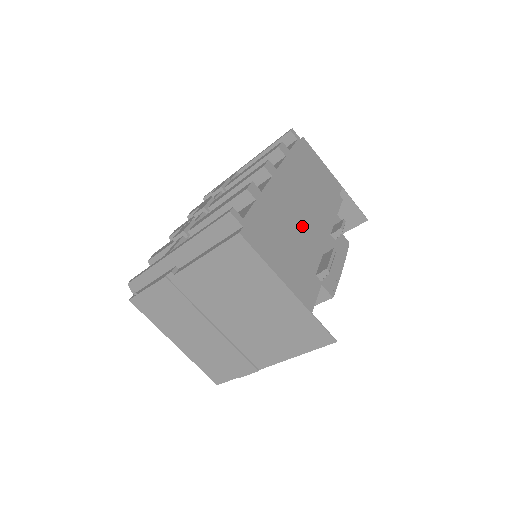
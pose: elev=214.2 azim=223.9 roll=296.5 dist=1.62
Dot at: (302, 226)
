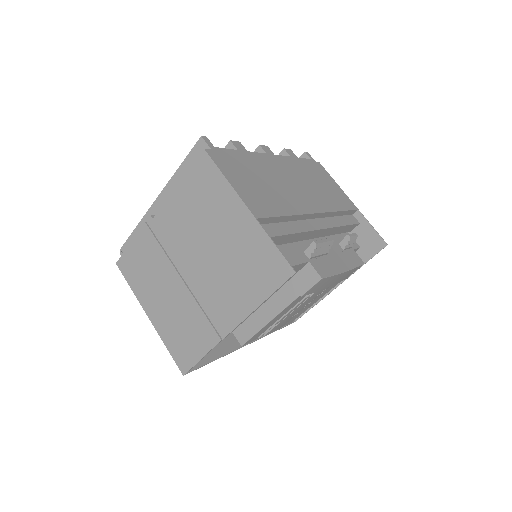
Dot at: (288, 192)
